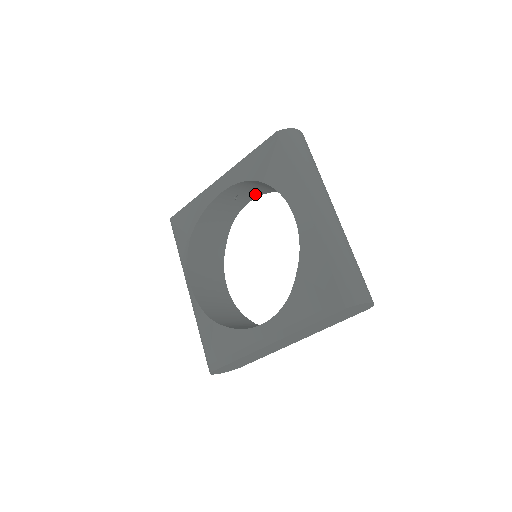
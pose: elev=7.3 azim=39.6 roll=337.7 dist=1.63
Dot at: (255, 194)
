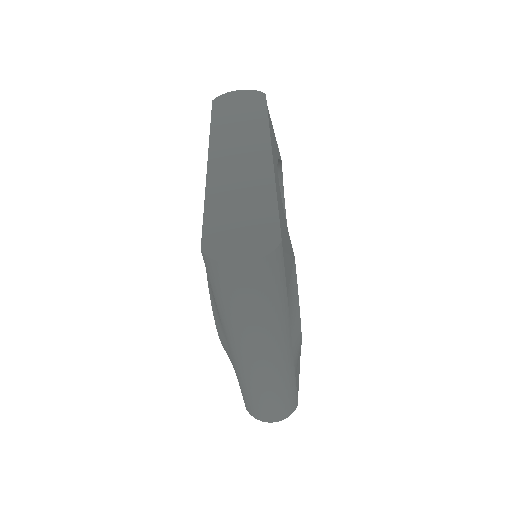
Dot at: occluded
